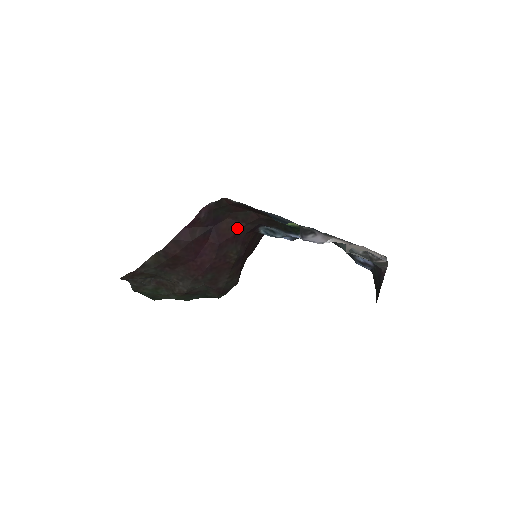
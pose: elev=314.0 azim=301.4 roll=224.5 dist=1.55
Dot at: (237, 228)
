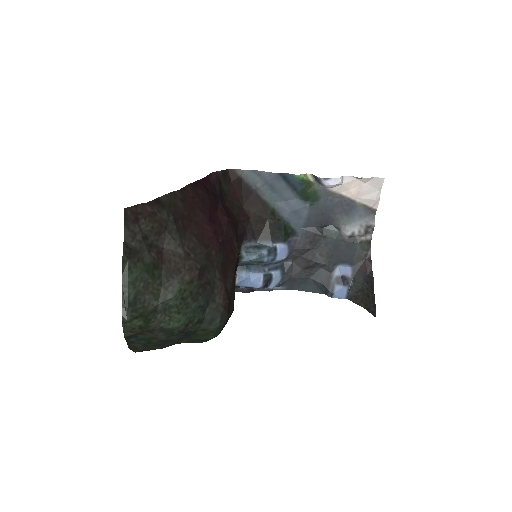
Dot at: (234, 218)
